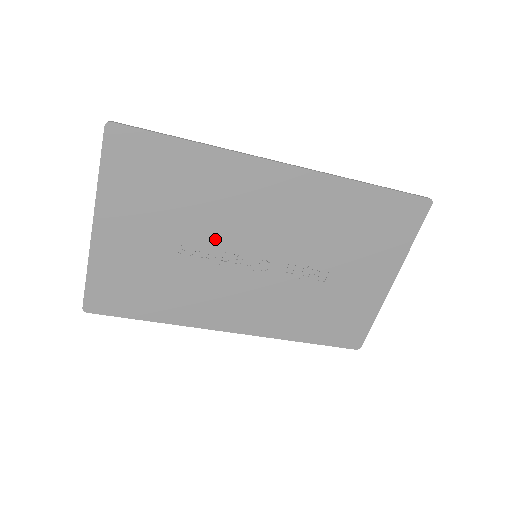
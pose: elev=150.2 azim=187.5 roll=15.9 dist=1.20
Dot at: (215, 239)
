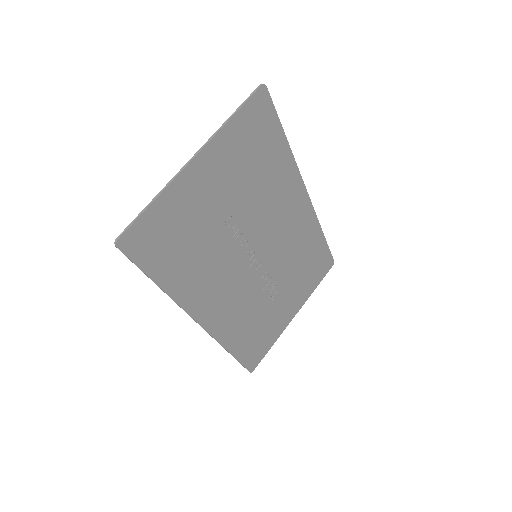
Dot at: (248, 226)
